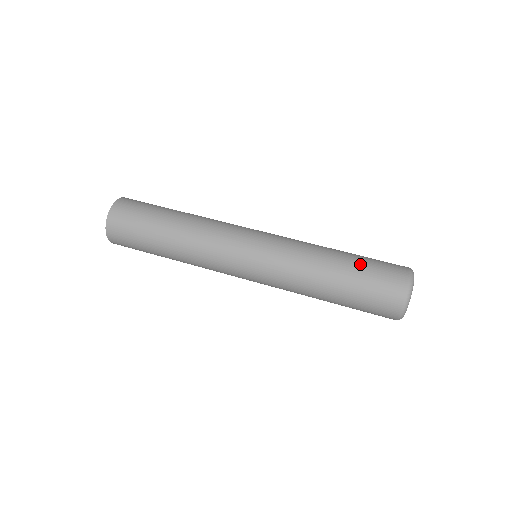
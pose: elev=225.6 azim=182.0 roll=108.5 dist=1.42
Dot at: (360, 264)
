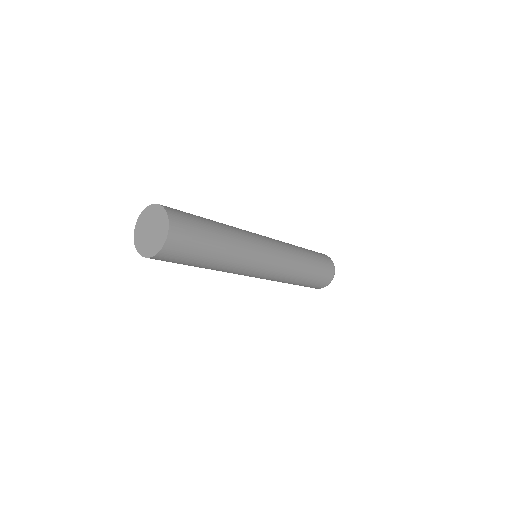
Dot at: (318, 263)
